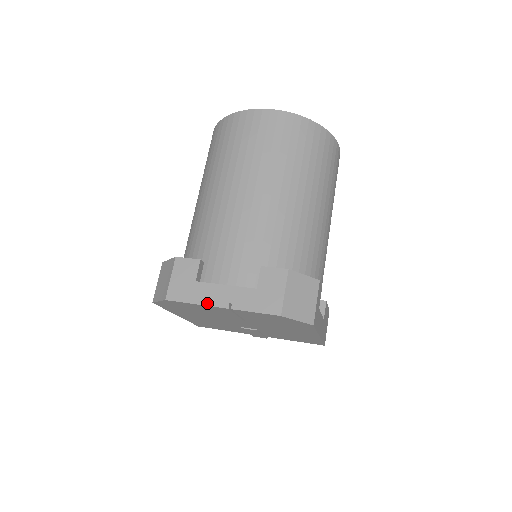
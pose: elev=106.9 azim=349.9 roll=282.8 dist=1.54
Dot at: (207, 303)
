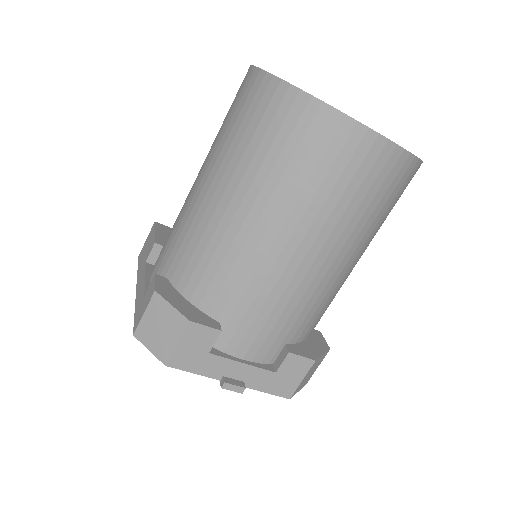
Dot at: (217, 377)
